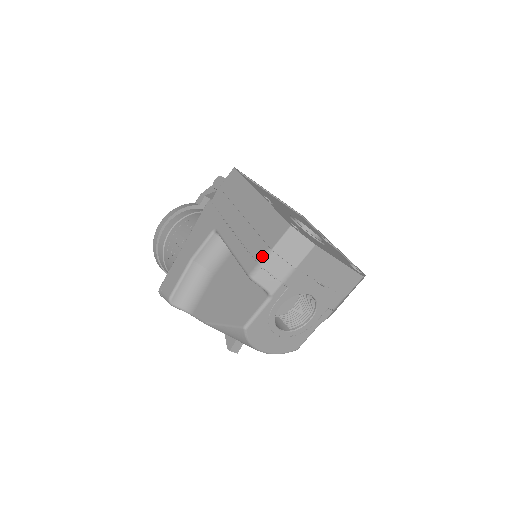
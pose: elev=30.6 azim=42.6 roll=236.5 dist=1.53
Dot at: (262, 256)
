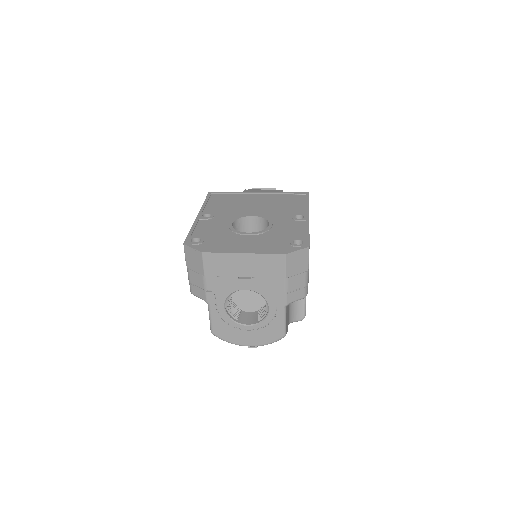
Dot at: occluded
